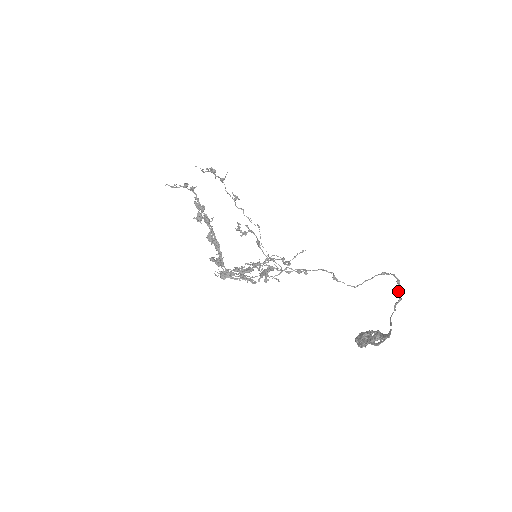
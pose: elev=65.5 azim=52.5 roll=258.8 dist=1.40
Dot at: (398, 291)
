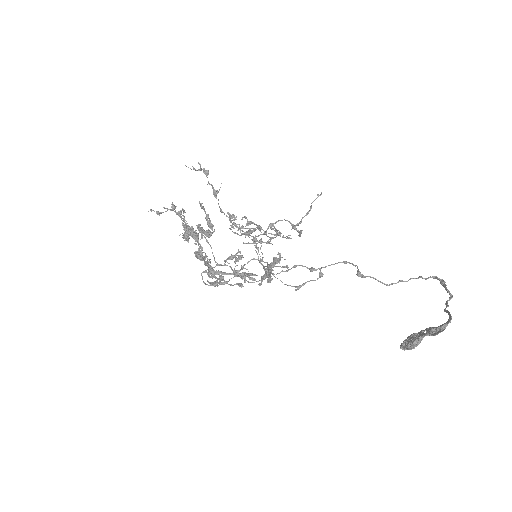
Dot at: (445, 289)
